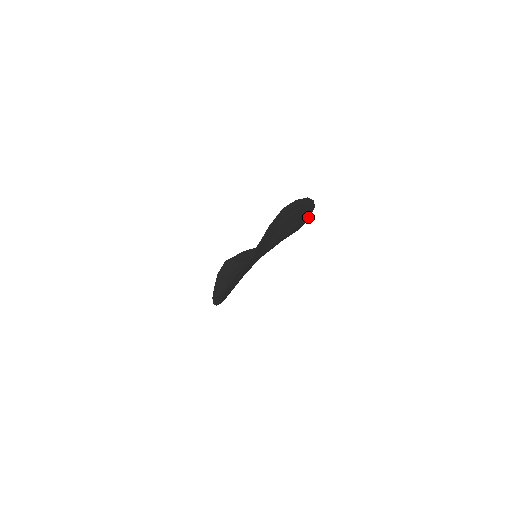
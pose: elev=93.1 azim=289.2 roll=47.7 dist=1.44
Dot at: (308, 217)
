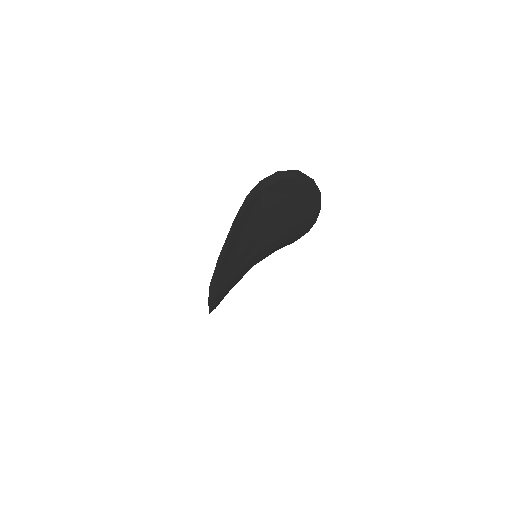
Dot at: (317, 208)
